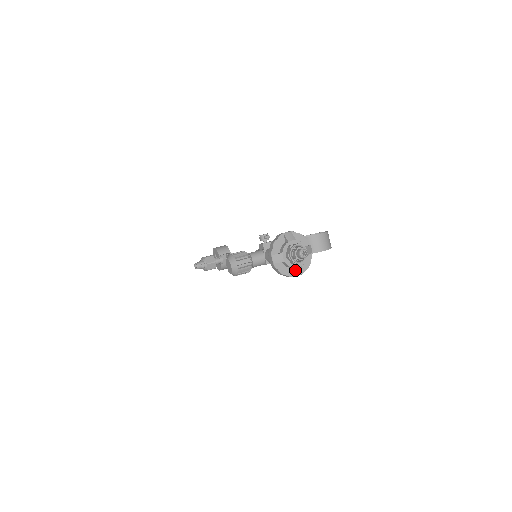
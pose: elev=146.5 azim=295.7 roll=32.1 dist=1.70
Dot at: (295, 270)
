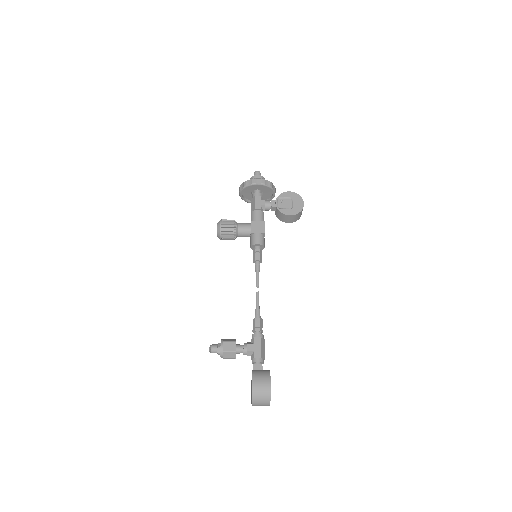
Dot at: occluded
